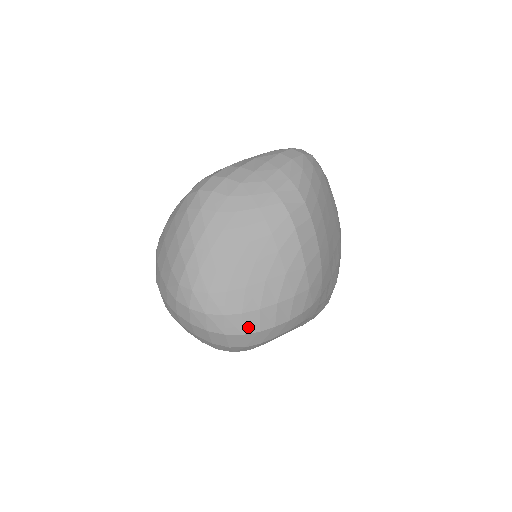
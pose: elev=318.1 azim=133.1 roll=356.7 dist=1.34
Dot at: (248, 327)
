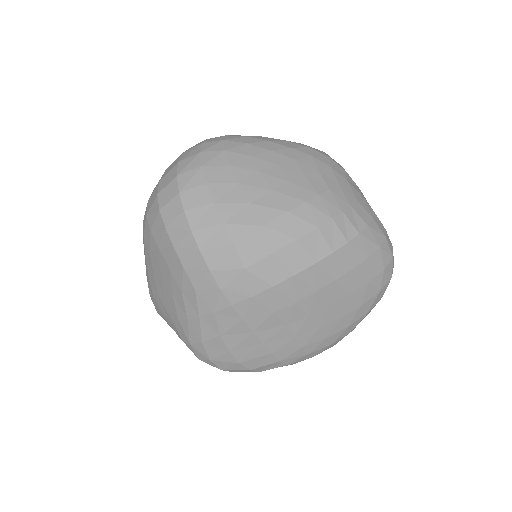
Dot at: (190, 196)
